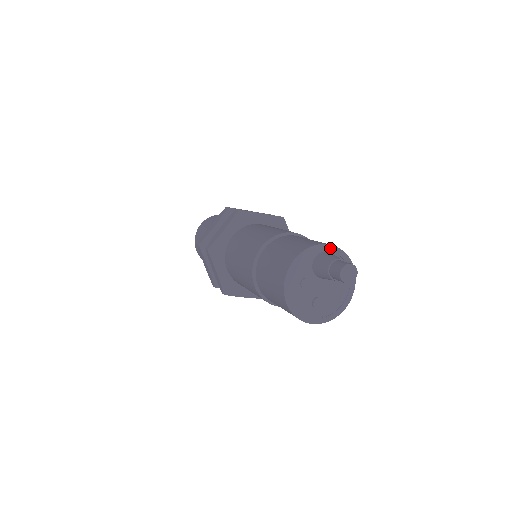
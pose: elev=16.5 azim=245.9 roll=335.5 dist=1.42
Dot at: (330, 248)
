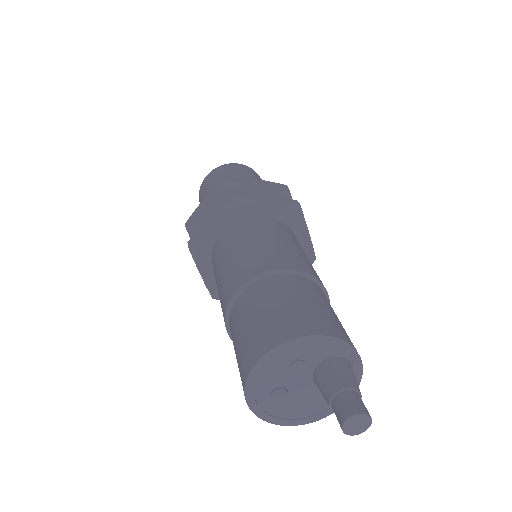
Dot at: (358, 366)
